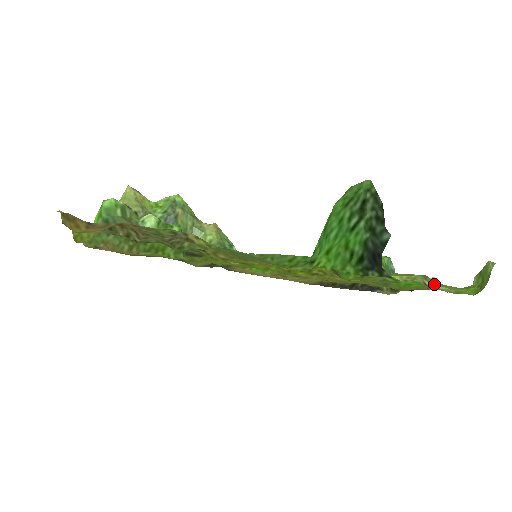
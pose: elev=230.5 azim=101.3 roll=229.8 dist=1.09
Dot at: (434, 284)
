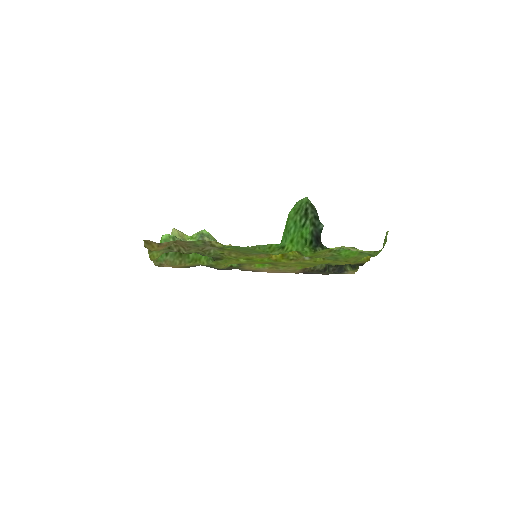
Dot at: (355, 249)
